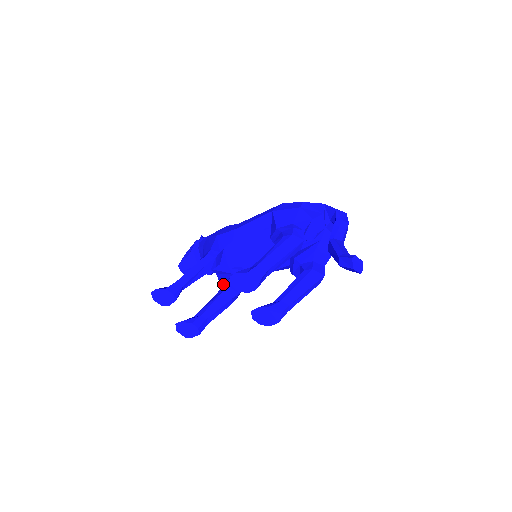
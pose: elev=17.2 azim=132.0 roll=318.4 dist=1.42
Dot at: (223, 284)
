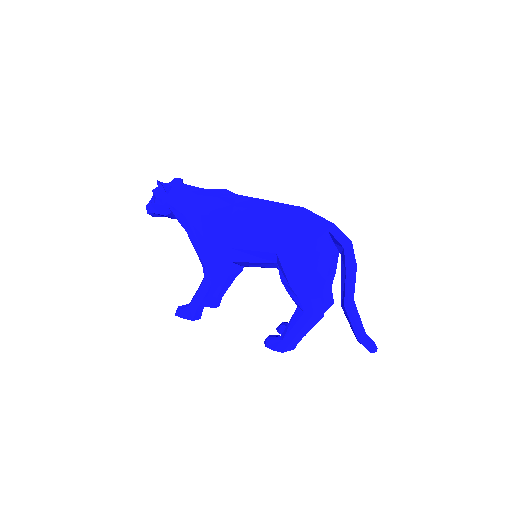
Dot at: occluded
